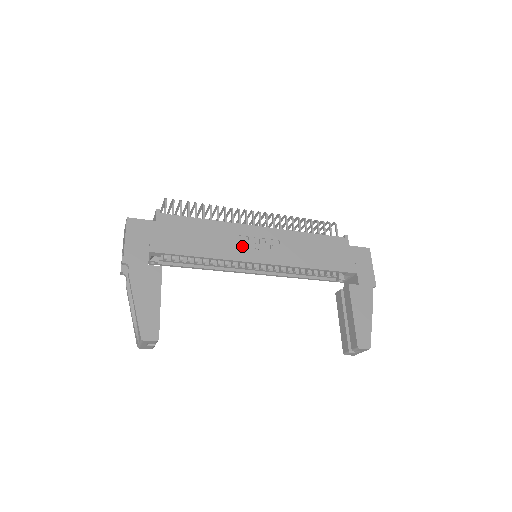
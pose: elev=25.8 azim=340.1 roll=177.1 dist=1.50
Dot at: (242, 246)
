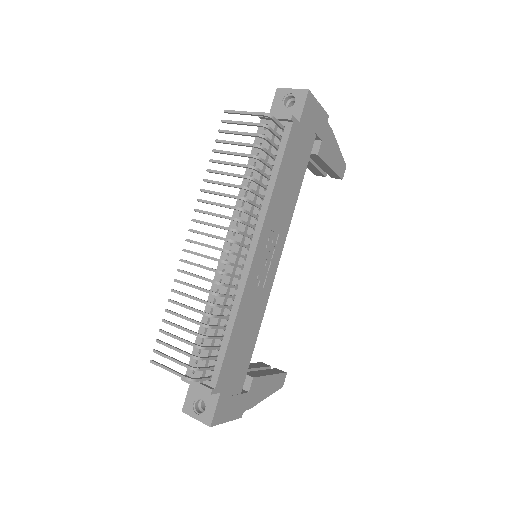
Dot at: (262, 284)
